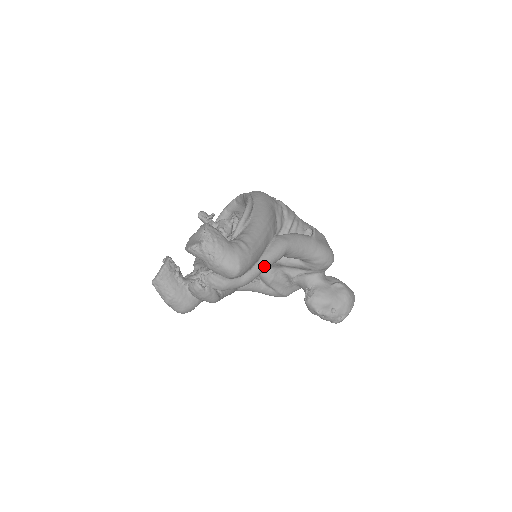
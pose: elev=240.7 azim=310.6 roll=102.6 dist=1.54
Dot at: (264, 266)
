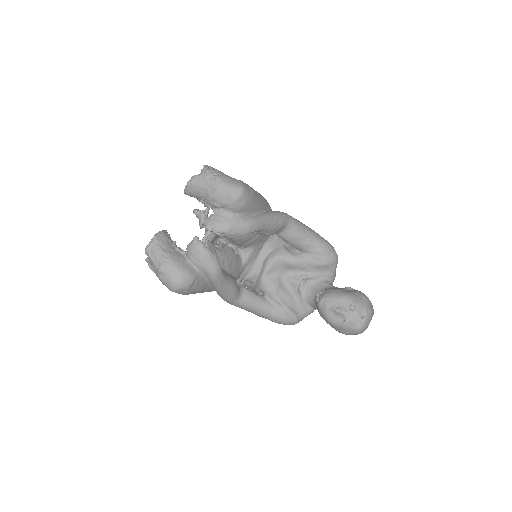
Dot at: (267, 218)
